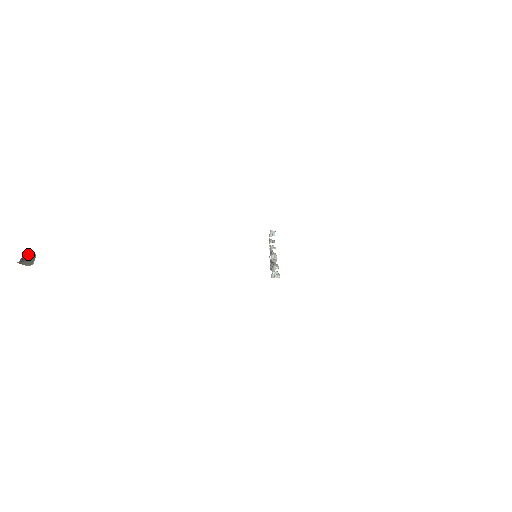
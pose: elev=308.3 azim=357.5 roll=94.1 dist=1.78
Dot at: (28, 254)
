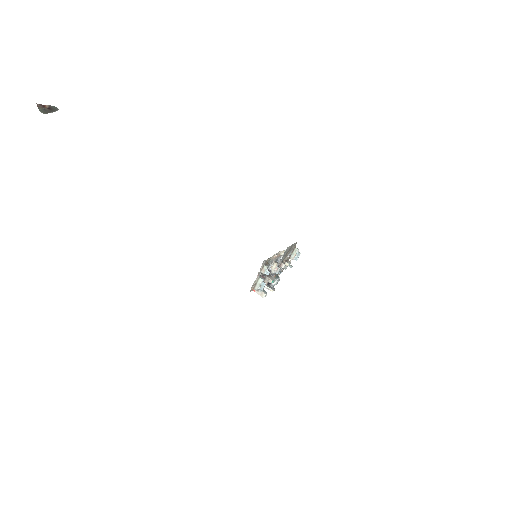
Dot at: (53, 108)
